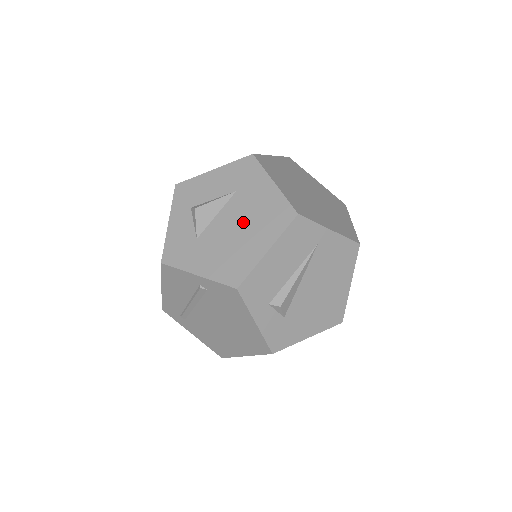
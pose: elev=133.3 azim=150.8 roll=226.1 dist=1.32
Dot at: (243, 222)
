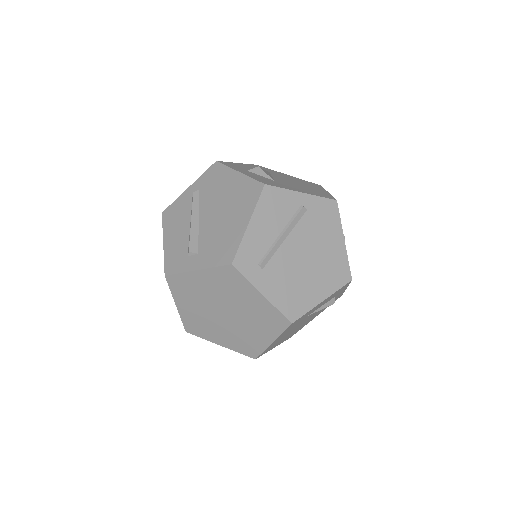
Dot at: (295, 182)
